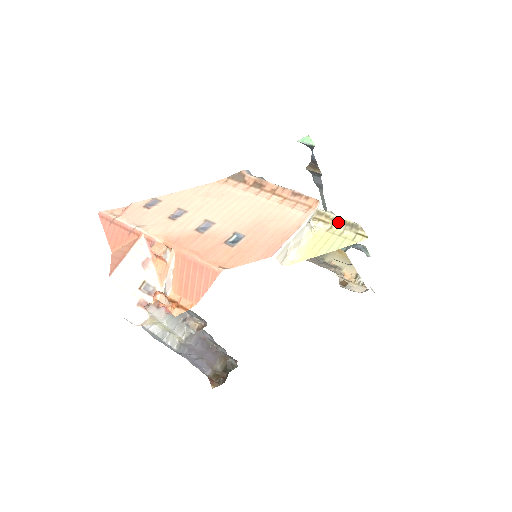
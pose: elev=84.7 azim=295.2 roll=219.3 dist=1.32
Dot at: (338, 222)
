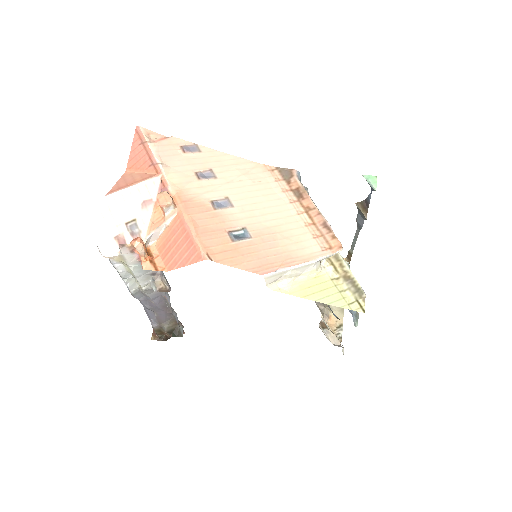
Dot at: (348, 278)
